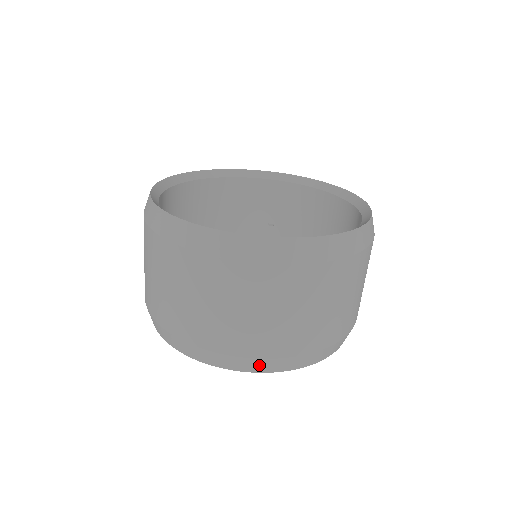
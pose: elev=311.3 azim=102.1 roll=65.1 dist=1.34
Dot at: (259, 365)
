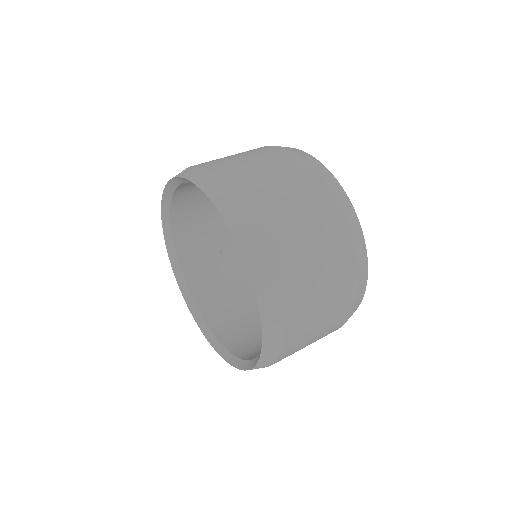
Dot at: (192, 172)
